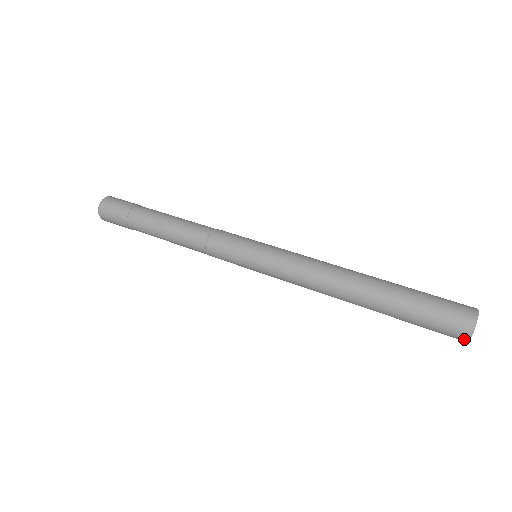
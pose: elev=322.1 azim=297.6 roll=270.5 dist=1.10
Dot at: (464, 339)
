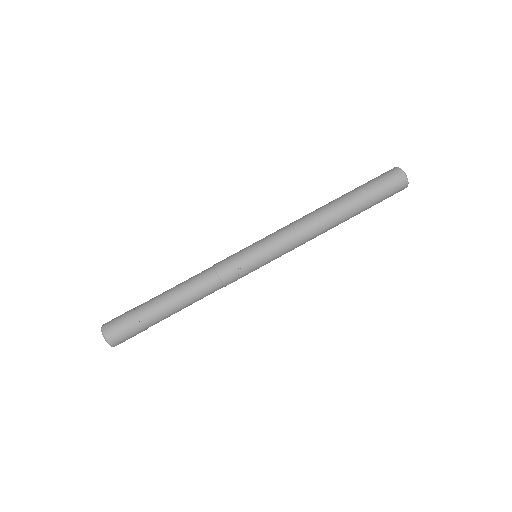
Dot at: (406, 184)
